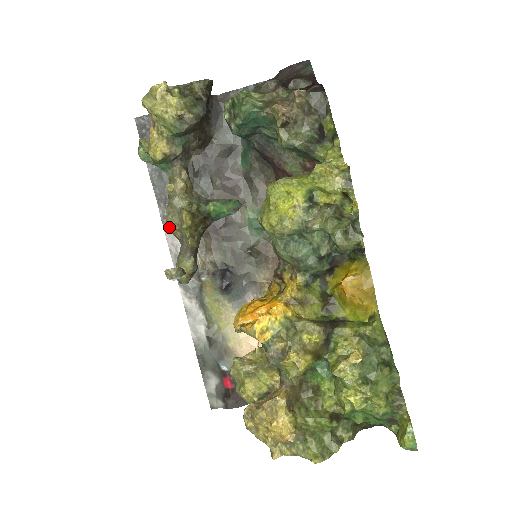
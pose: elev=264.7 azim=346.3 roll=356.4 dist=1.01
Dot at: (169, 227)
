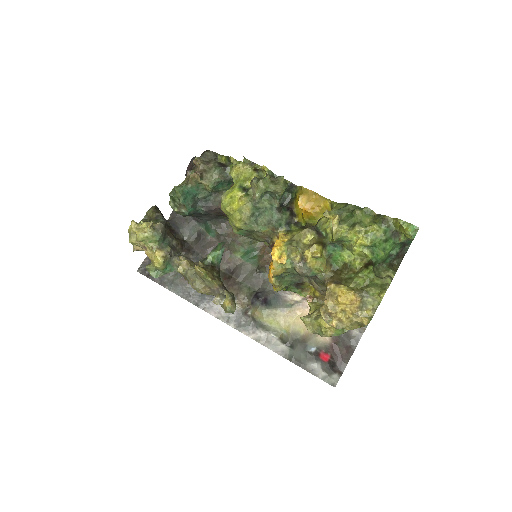
Dot at: (199, 291)
